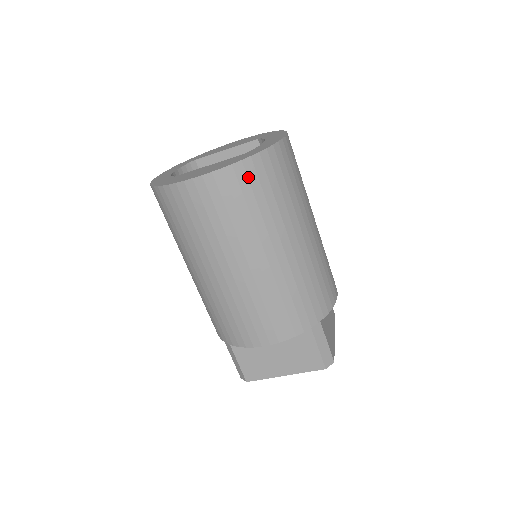
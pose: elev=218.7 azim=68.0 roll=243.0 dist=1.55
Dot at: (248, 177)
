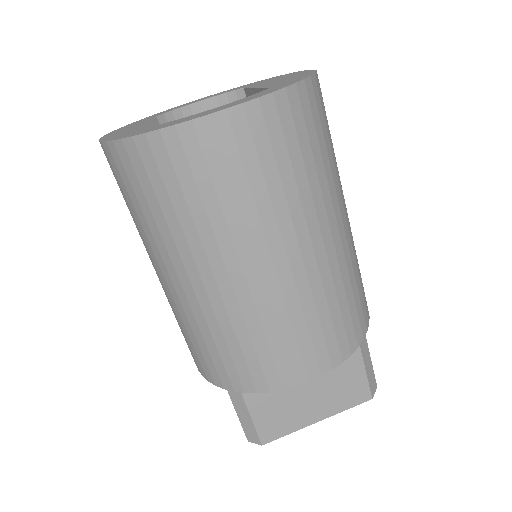
Dot at: (124, 167)
